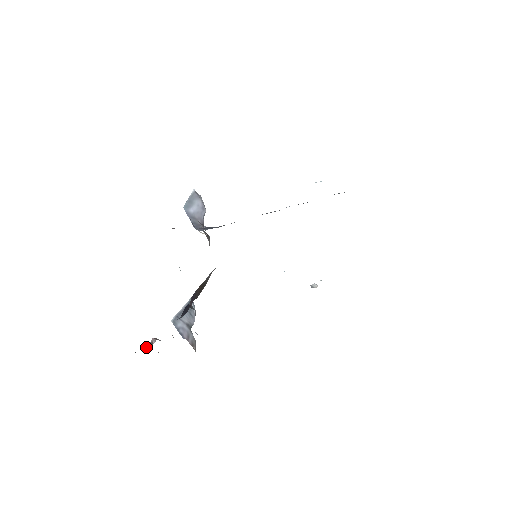
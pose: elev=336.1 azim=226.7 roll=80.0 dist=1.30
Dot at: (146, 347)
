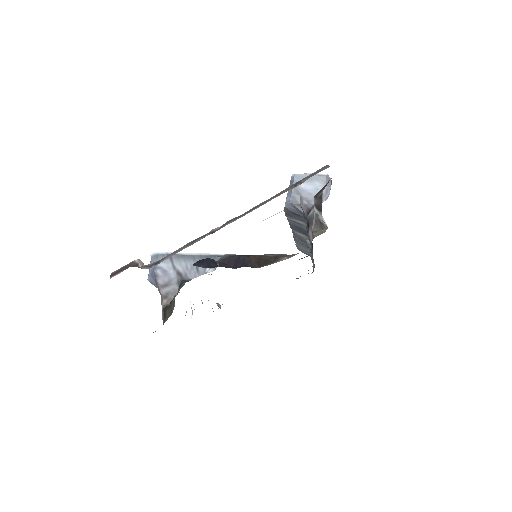
Dot at: occluded
